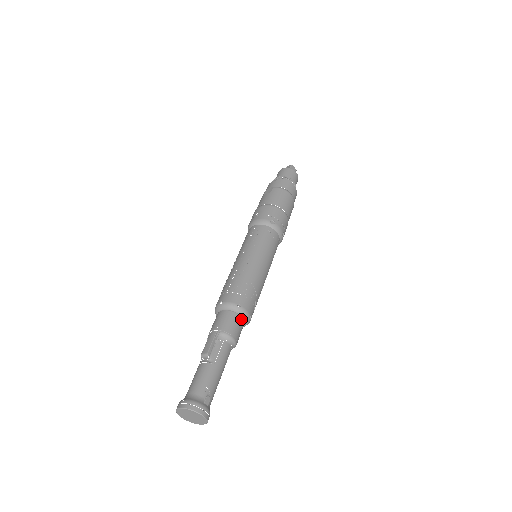
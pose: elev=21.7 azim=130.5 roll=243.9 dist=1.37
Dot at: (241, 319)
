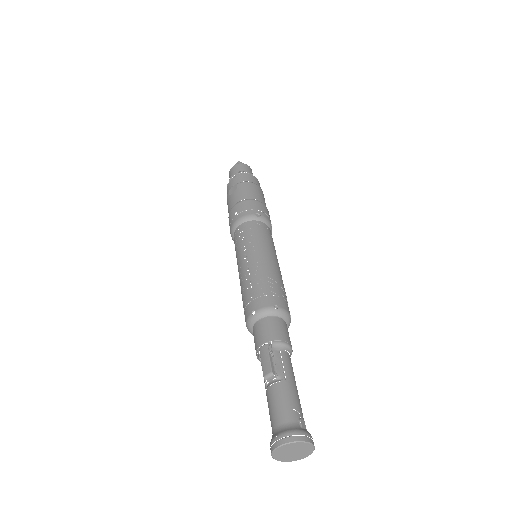
Dot at: (283, 322)
